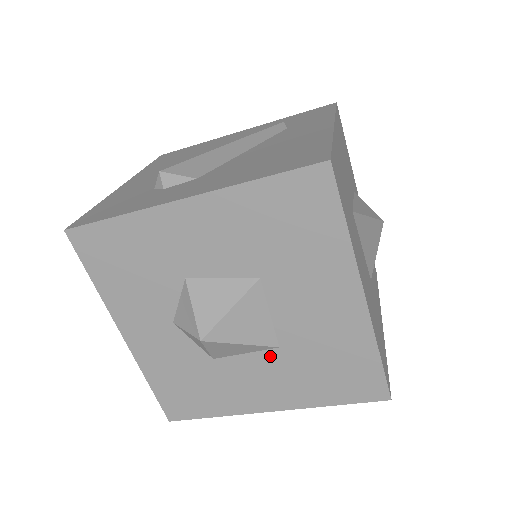
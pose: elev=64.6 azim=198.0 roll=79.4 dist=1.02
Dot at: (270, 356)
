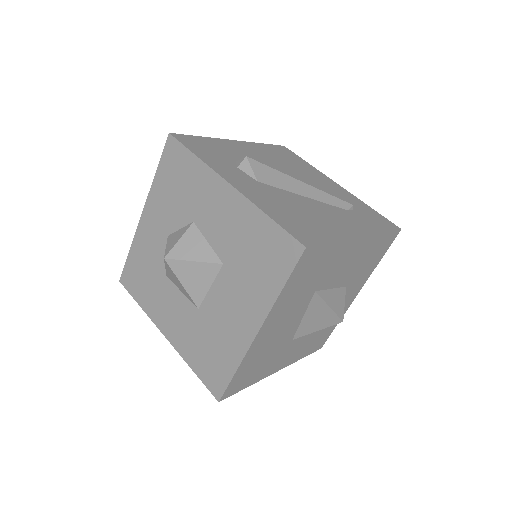
Dot at: (191, 308)
